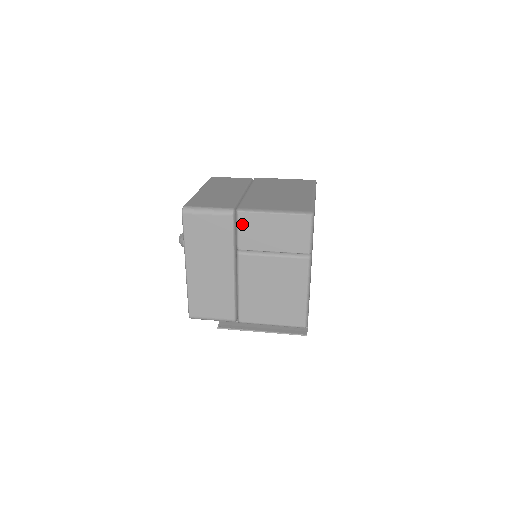
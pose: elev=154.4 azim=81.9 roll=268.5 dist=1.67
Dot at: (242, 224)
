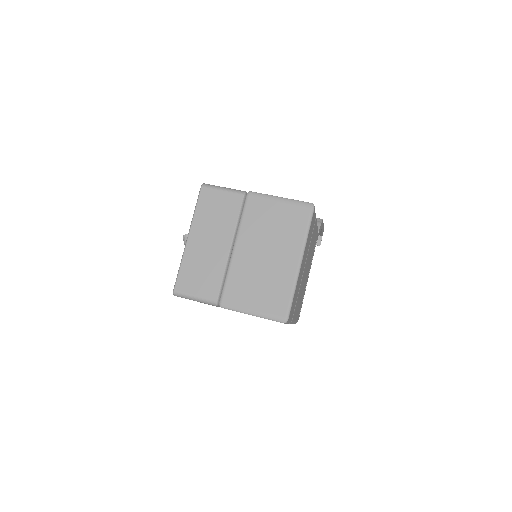
Dot at: occluded
